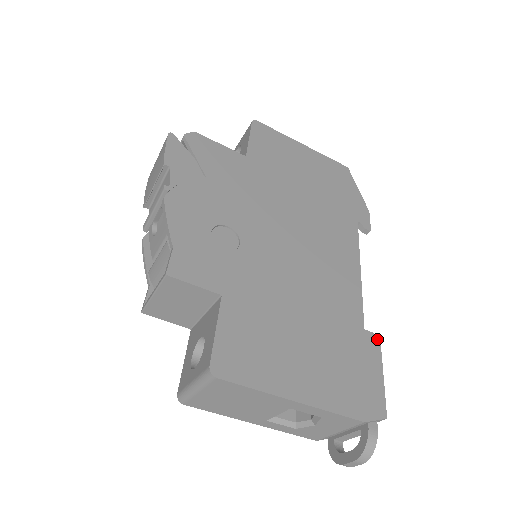
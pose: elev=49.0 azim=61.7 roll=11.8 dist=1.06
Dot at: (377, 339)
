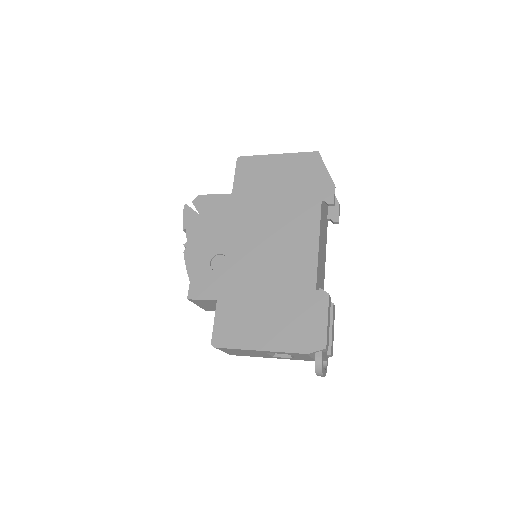
Dot at: (326, 294)
